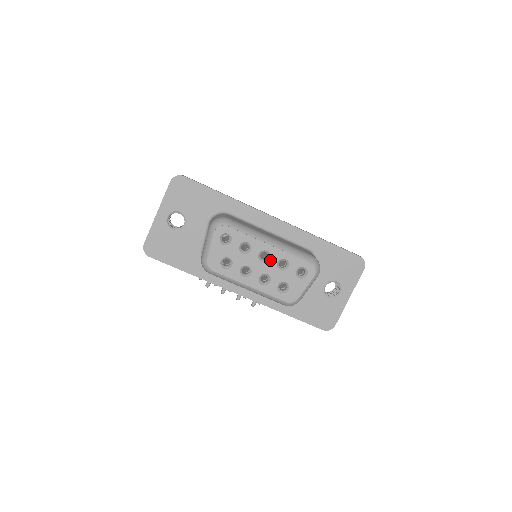
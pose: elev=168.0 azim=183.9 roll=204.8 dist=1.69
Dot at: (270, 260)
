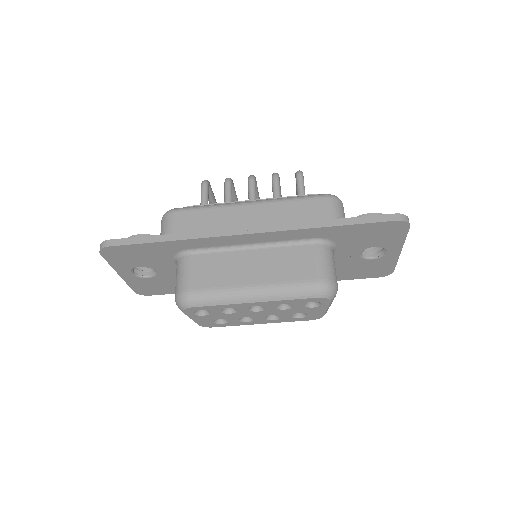
Dot at: (266, 309)
